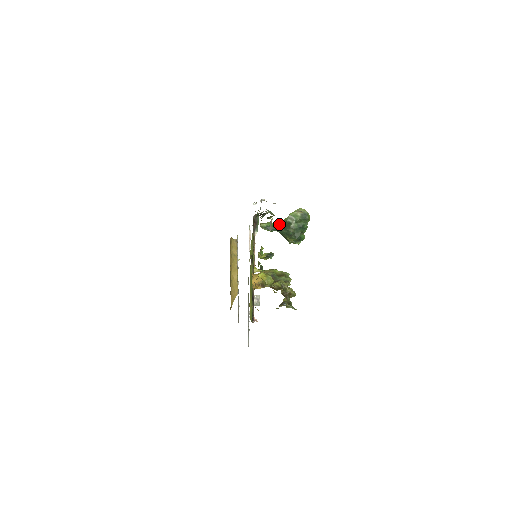
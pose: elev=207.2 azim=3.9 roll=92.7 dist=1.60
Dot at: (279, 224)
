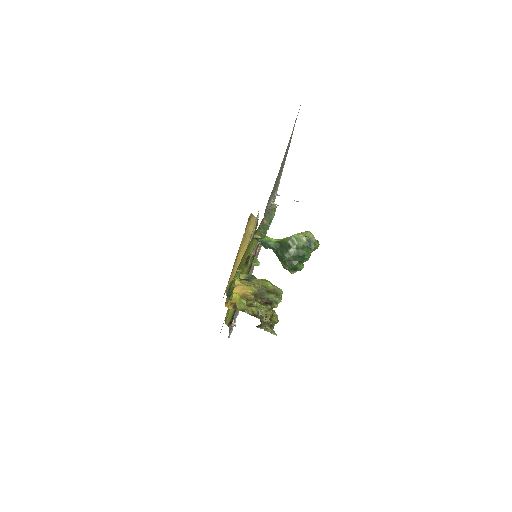
Dot at: (277, 242)
